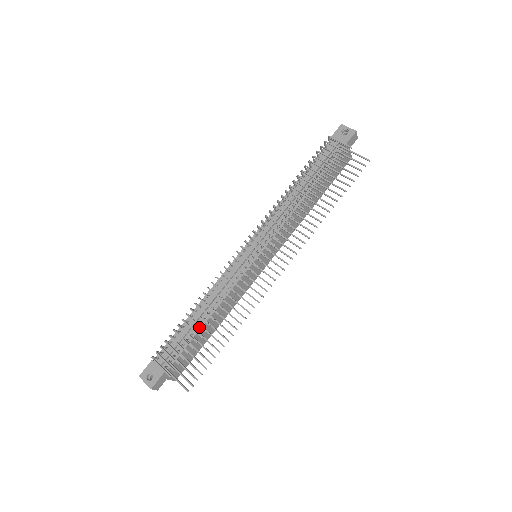
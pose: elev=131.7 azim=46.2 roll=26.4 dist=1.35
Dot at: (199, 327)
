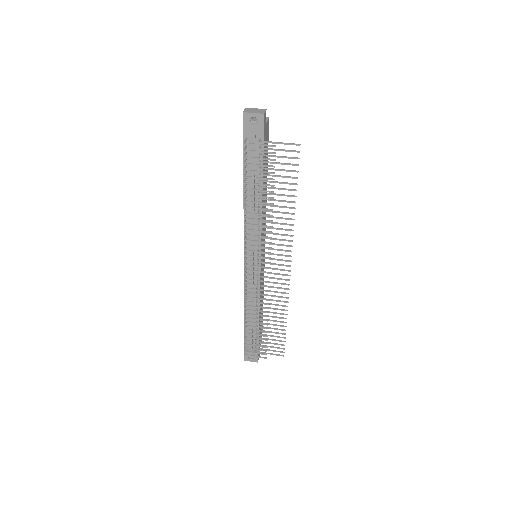
Dot at: (257, 321)
